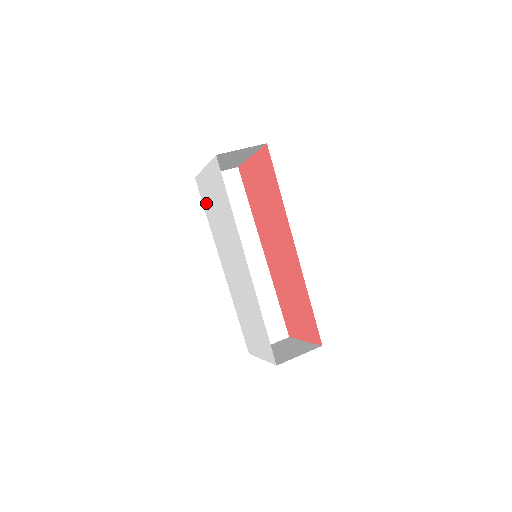
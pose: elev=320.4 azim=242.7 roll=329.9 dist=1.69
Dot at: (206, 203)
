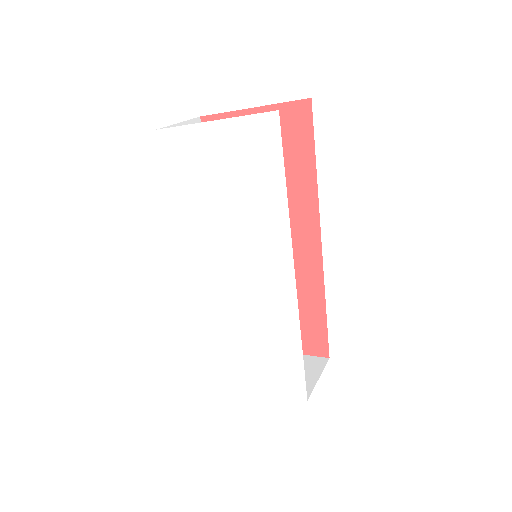
Dot at: (183, 176)
